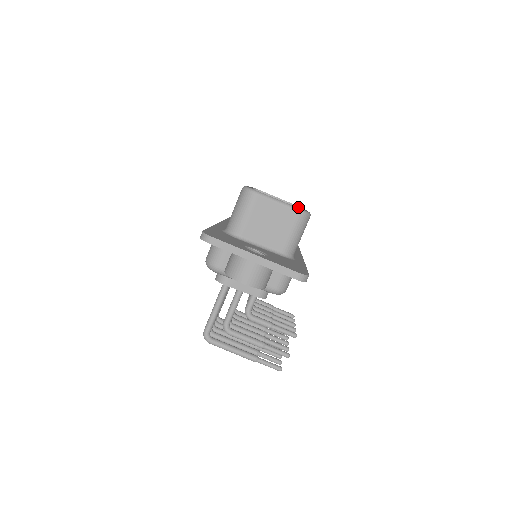
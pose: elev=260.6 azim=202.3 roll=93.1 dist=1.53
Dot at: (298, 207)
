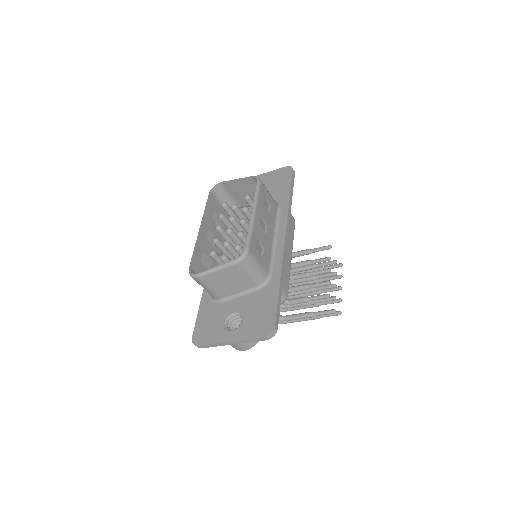
Dot at: (254, 178)
